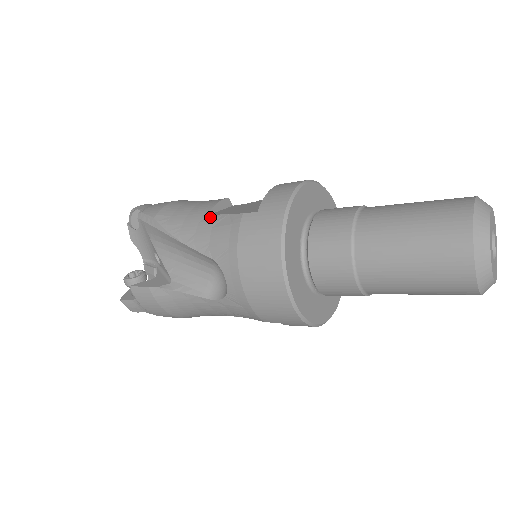
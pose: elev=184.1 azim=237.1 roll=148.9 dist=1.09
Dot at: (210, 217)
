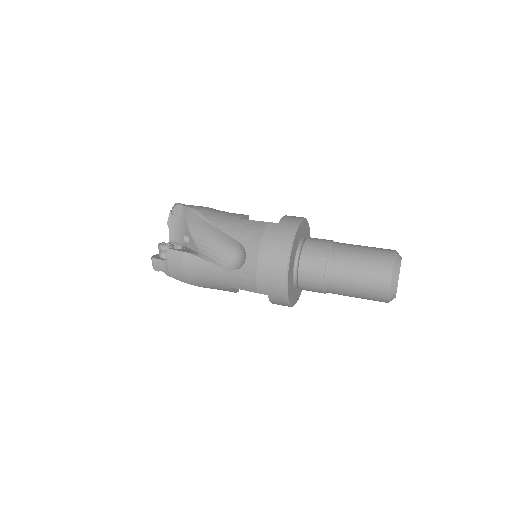
Dot at: (242, 220)
